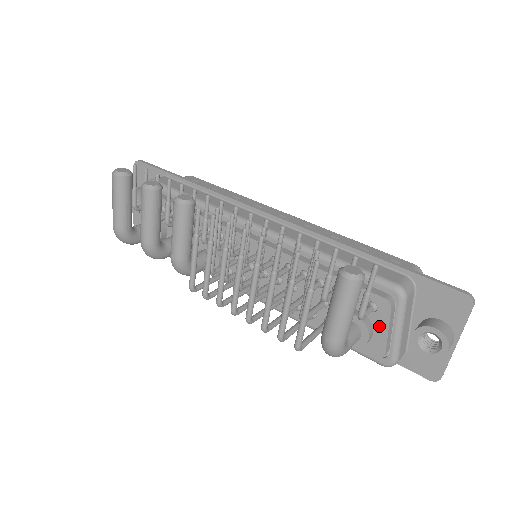
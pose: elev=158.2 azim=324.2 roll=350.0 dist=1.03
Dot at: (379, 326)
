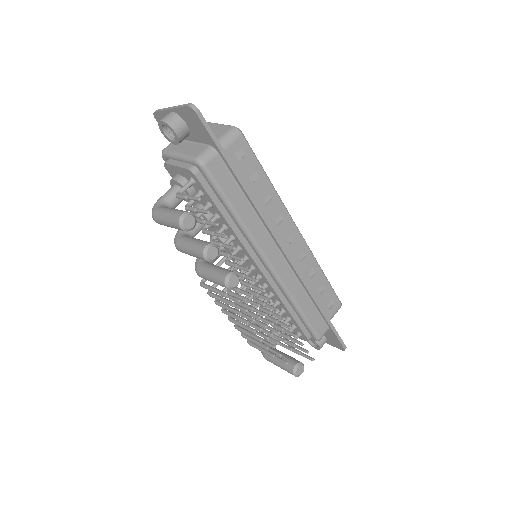
Dot at: occluded
